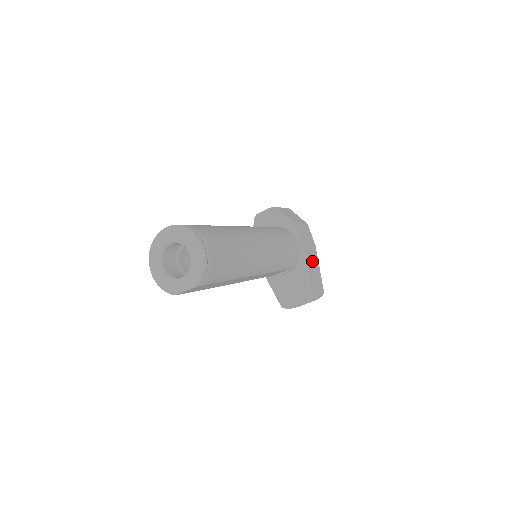
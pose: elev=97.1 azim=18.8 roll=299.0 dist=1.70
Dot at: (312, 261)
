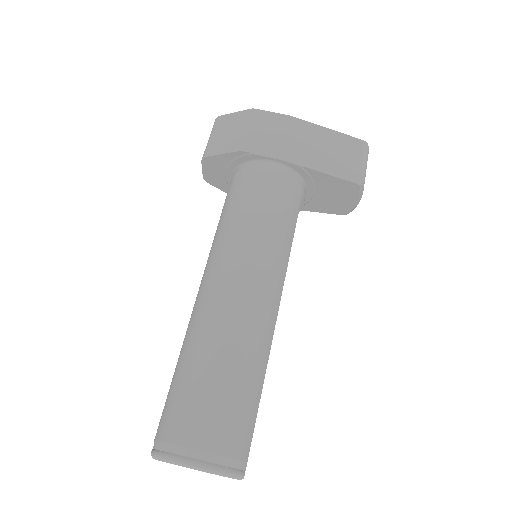
Dot at: (310, 146)
